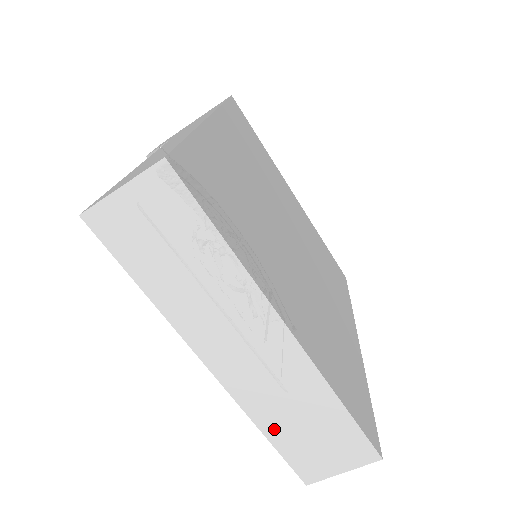
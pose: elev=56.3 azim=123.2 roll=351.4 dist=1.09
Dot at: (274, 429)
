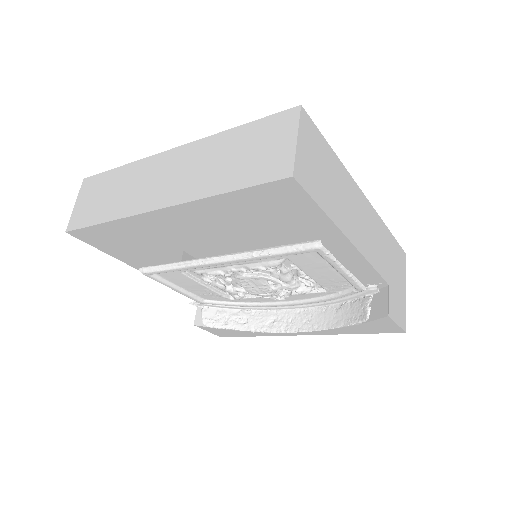
Dot at: (223, 184)
